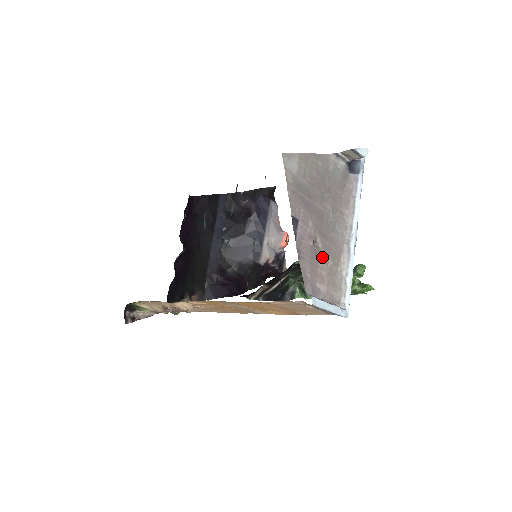
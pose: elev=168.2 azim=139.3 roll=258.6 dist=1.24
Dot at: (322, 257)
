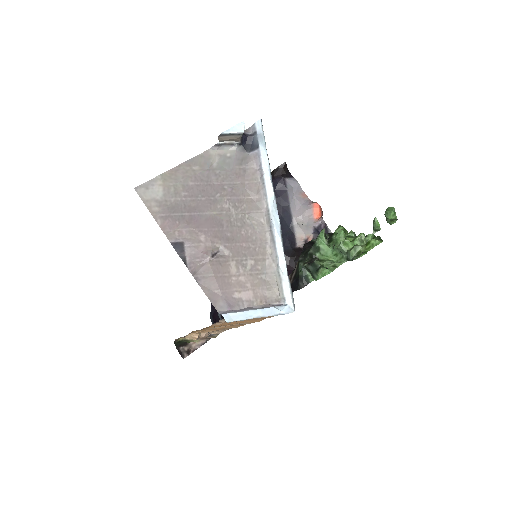
Dot at: (234, 263)
